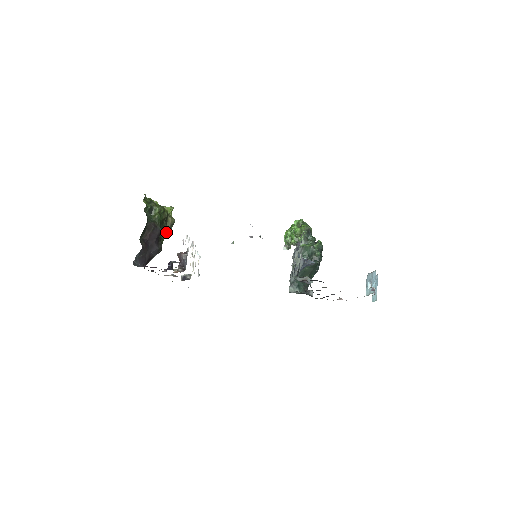
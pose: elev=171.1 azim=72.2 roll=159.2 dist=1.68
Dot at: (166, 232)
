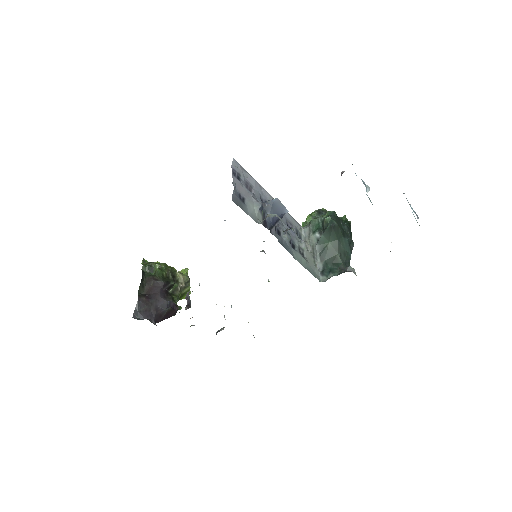
Dot at: (184, 292)
